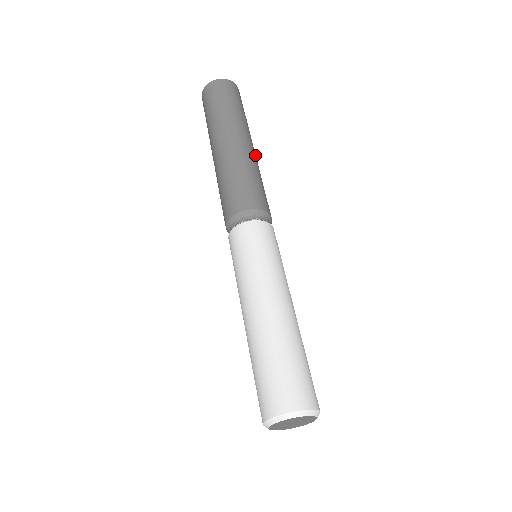
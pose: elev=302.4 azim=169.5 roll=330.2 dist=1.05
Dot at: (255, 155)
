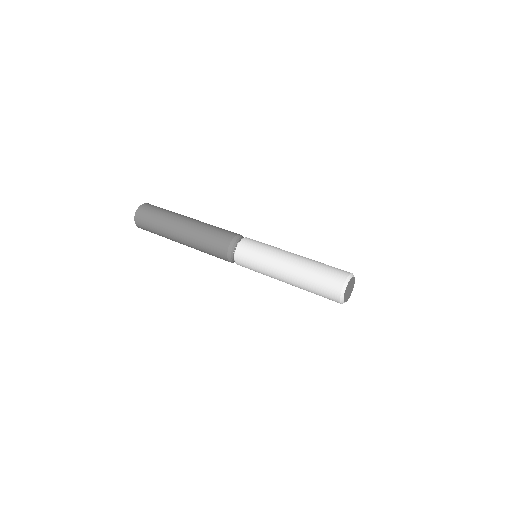
Dot at: occluded
